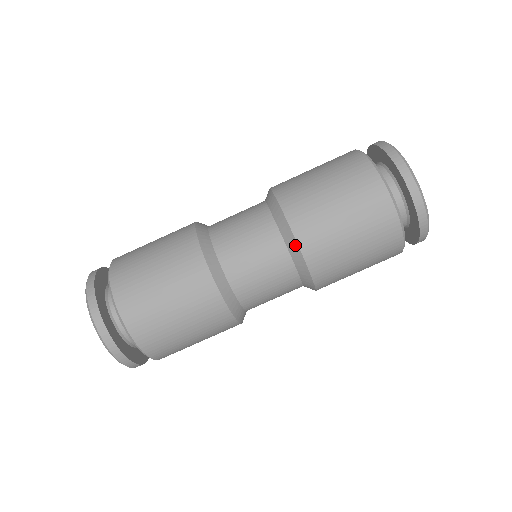
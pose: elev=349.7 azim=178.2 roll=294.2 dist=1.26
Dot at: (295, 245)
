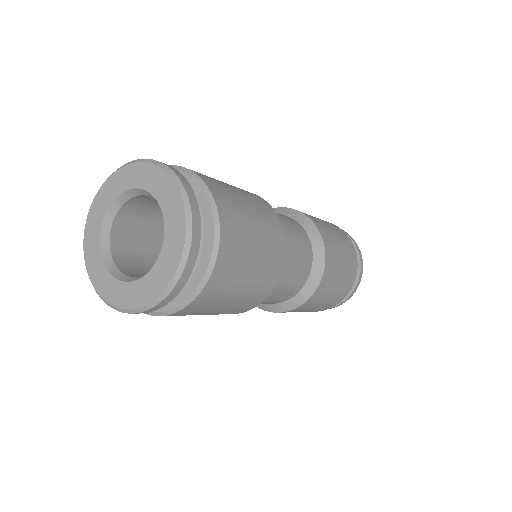
Dot at: (320, 241)
